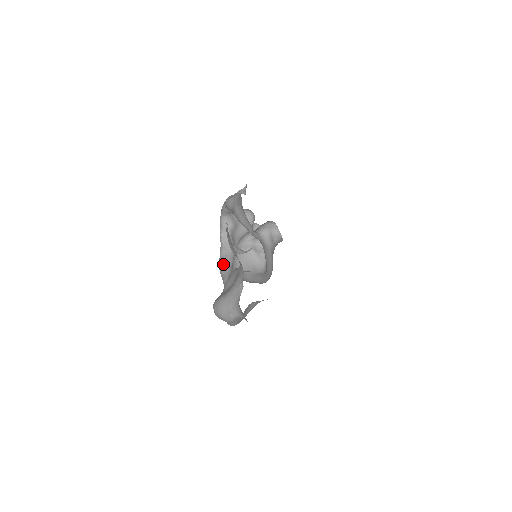
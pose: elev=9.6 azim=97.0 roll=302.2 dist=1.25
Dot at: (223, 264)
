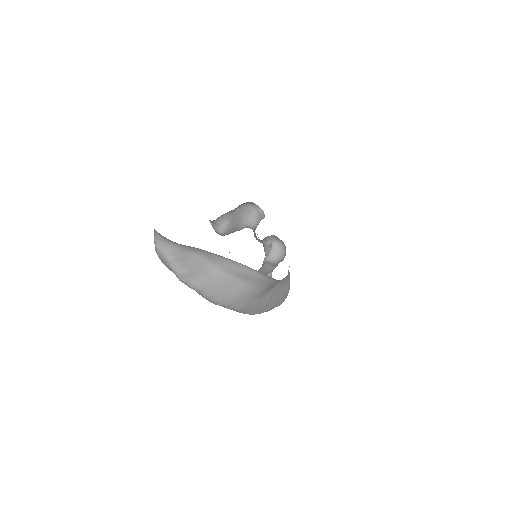
Dot at: occluded
